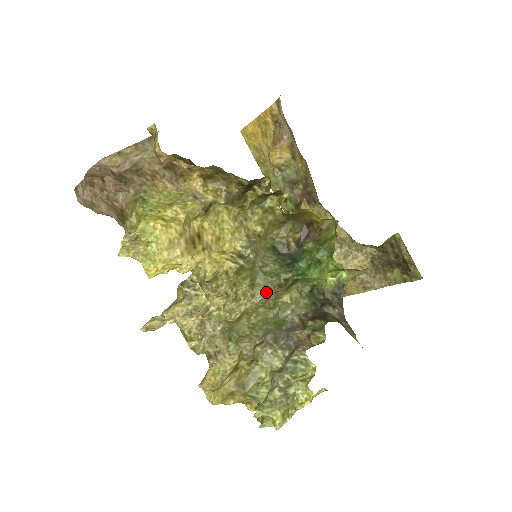
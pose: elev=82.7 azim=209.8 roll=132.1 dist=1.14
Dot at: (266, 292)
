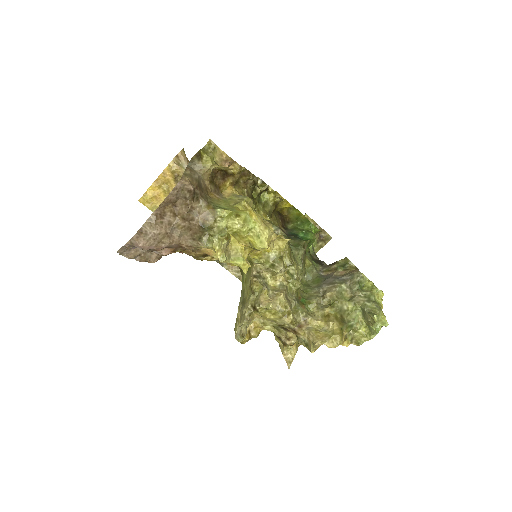
Dot at: (300, 259)
